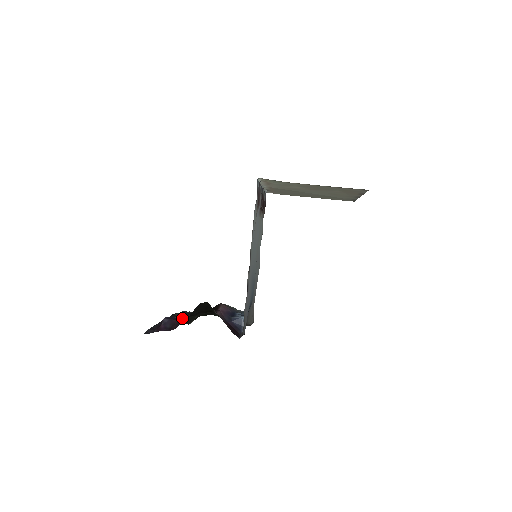
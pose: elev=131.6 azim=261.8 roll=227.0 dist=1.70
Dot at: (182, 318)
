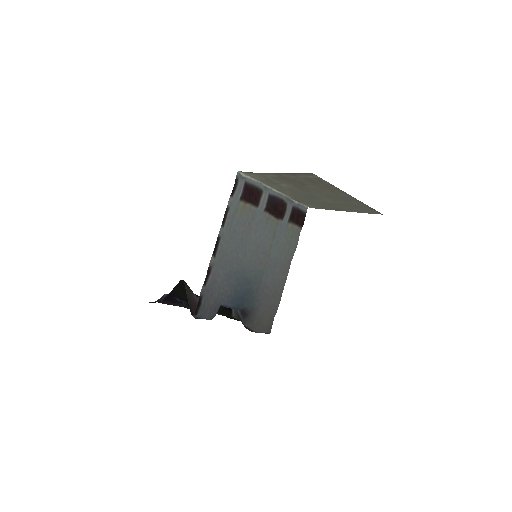
Dot at: occluded
